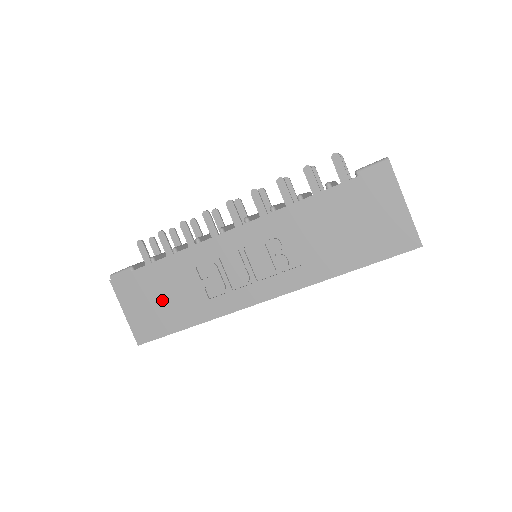
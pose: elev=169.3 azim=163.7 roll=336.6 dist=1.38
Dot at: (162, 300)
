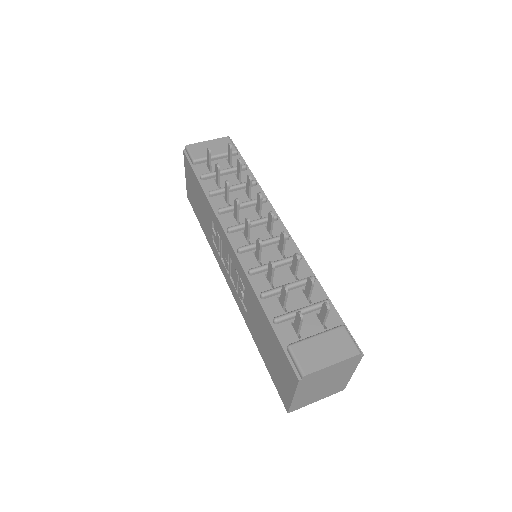
Dot at: (198, 202)
